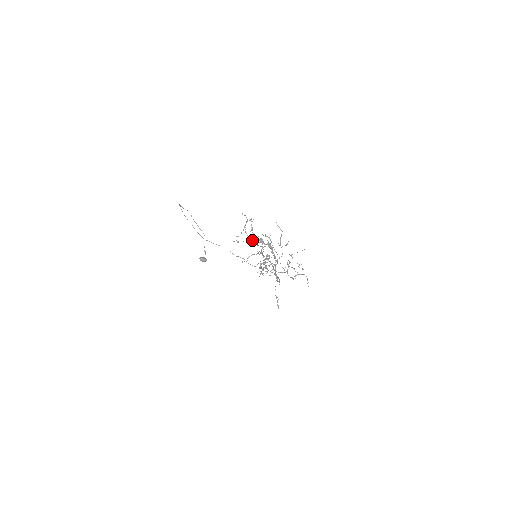
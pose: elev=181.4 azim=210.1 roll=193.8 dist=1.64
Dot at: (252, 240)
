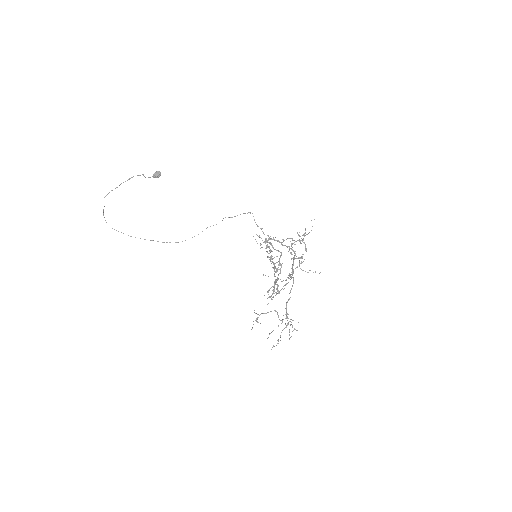
Dot at: occluded
